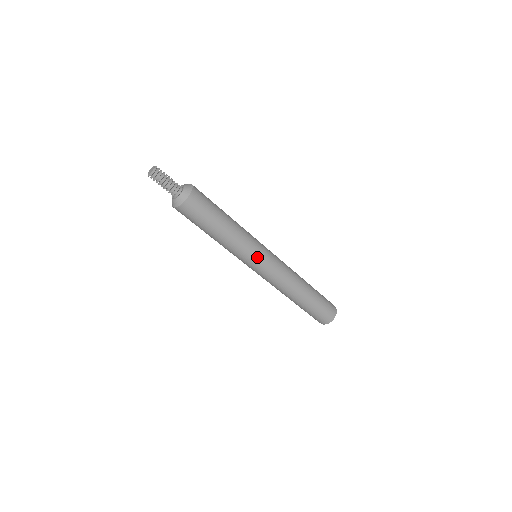
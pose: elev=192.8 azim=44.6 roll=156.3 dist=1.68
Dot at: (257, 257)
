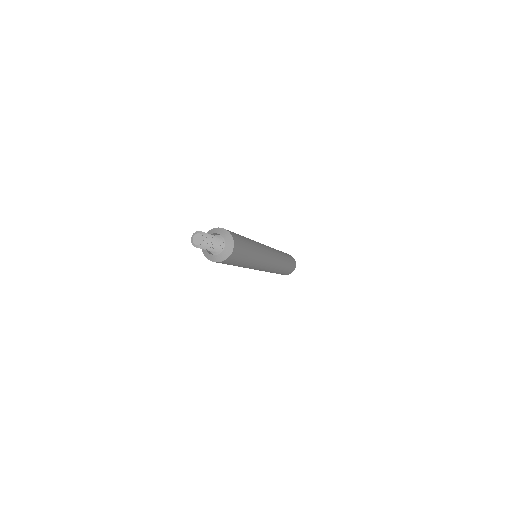
Dot at: (266, 261)
